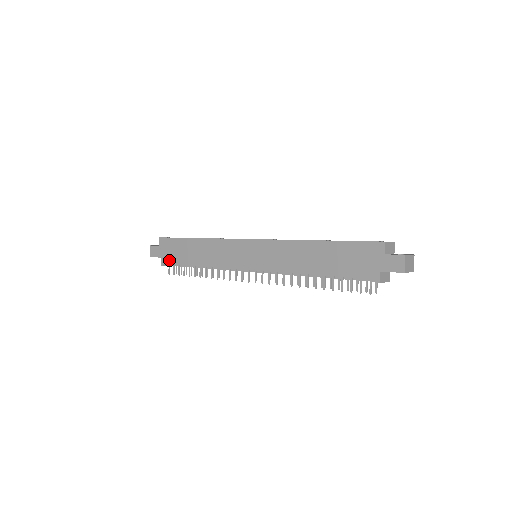
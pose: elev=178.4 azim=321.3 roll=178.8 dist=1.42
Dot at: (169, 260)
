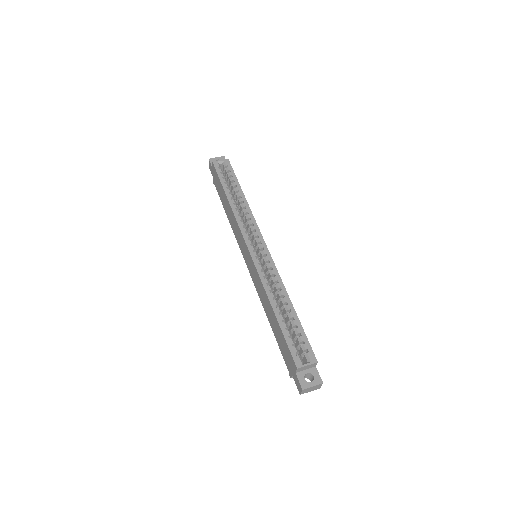
Dot at: (216, 187)
